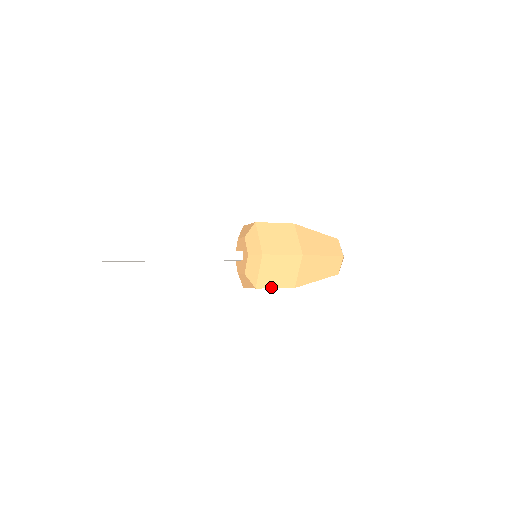
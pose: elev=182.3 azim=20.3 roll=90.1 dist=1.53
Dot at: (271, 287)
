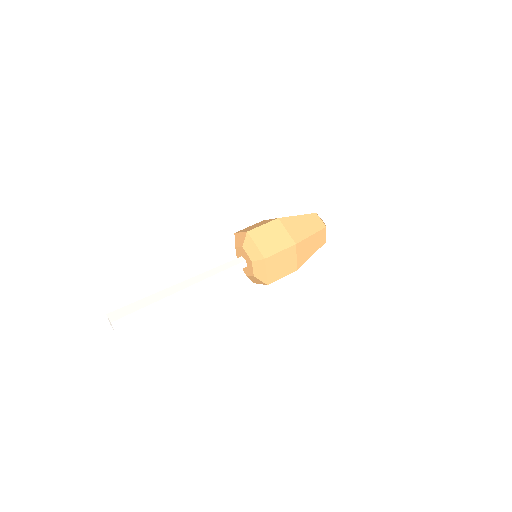
Dot at: (276, 252)
